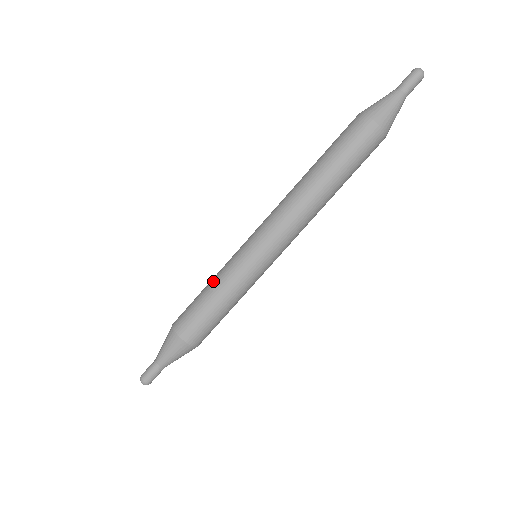
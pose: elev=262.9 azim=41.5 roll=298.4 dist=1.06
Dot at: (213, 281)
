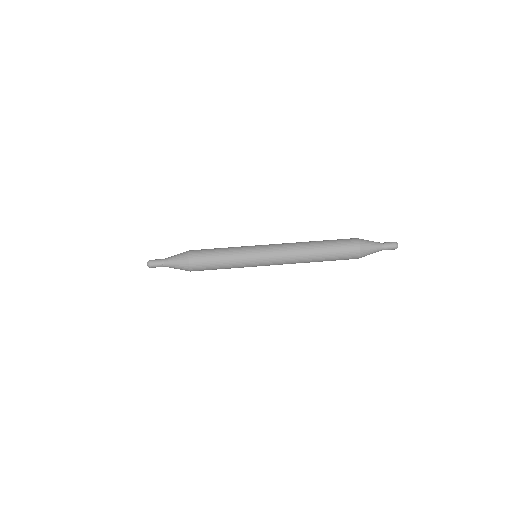
Dot at: occluded
